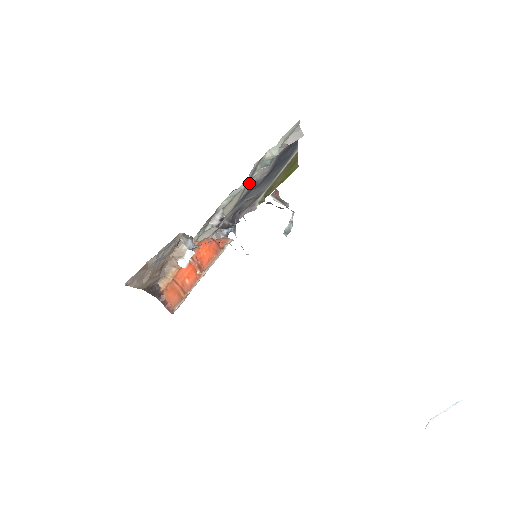
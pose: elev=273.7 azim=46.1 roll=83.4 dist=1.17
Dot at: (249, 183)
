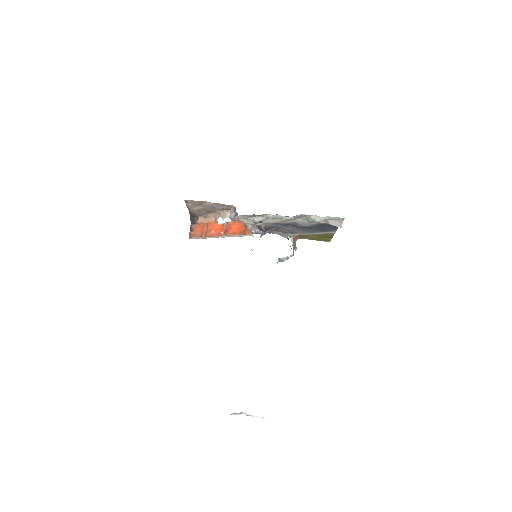
Dot at: (292, 220)
